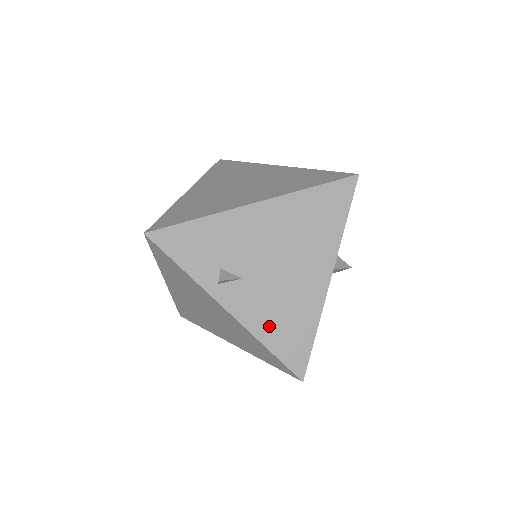
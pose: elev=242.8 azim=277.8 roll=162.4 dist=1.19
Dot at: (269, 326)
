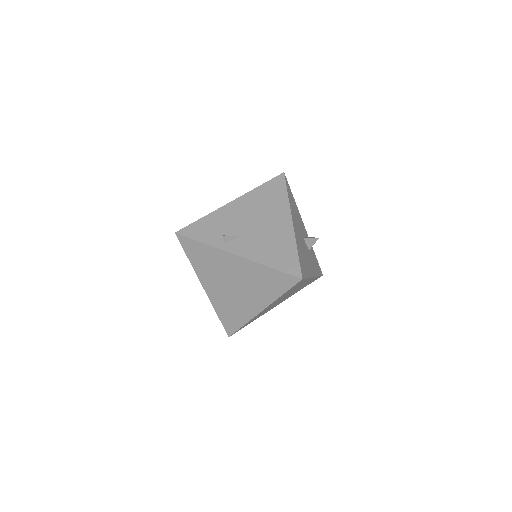
Dot at: (265, 255)
